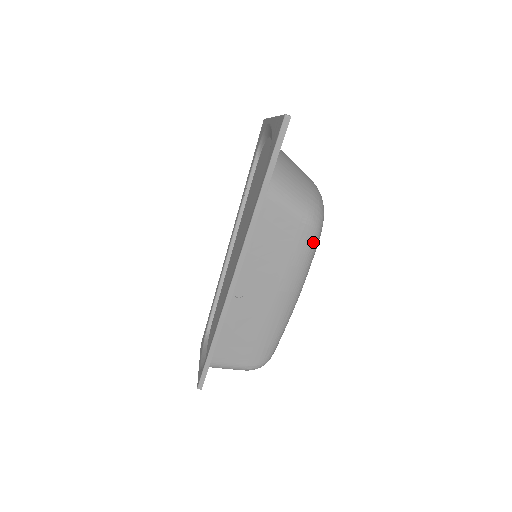
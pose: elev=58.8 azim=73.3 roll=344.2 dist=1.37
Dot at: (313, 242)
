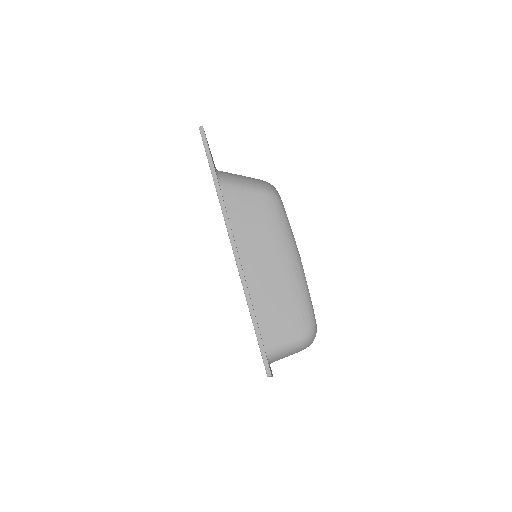
Dot at: (277, 205)
